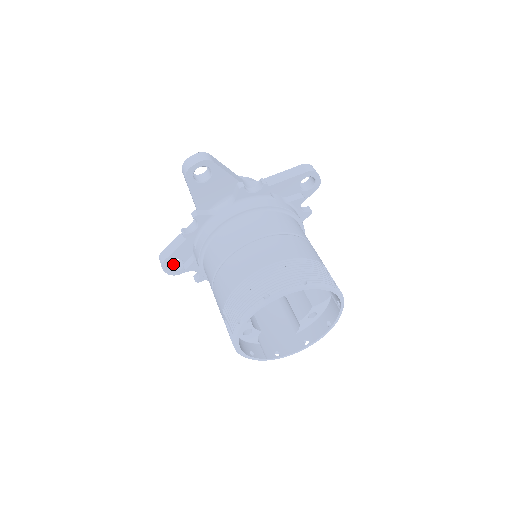
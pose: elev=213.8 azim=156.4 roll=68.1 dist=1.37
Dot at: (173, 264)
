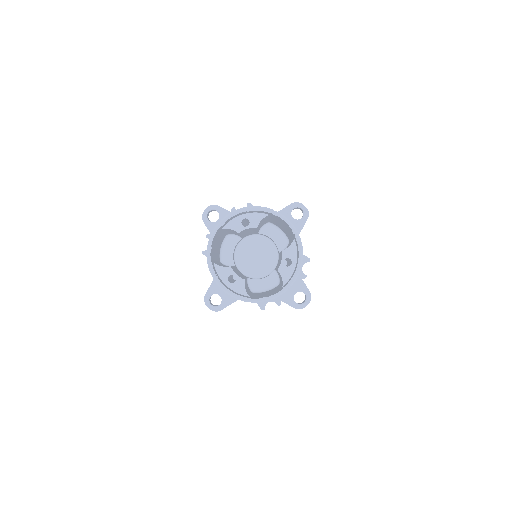
Dot at: (217, 305)
